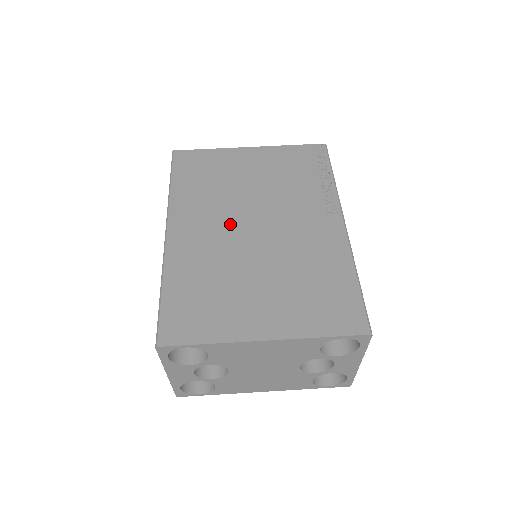
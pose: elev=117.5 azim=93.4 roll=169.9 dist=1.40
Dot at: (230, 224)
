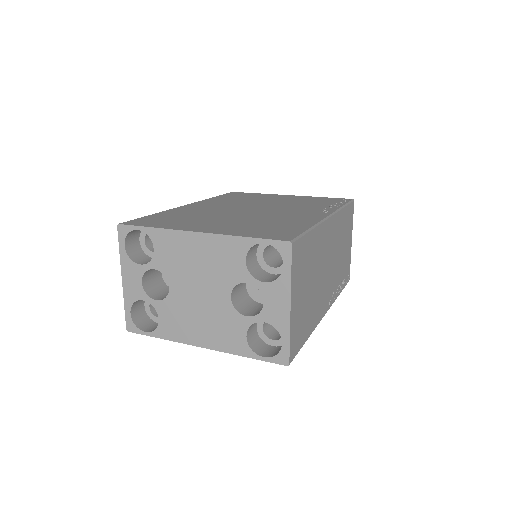
Dot at: (235, 207)
